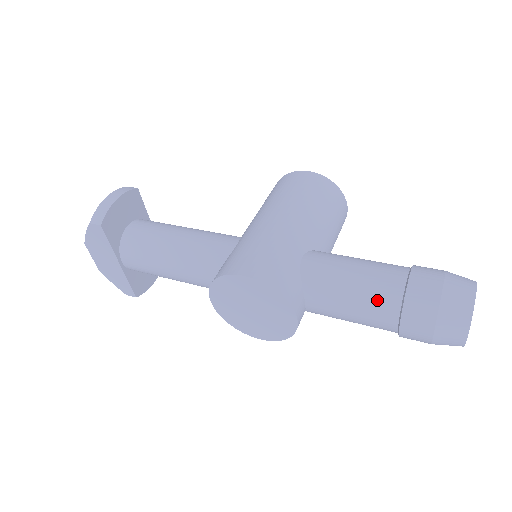
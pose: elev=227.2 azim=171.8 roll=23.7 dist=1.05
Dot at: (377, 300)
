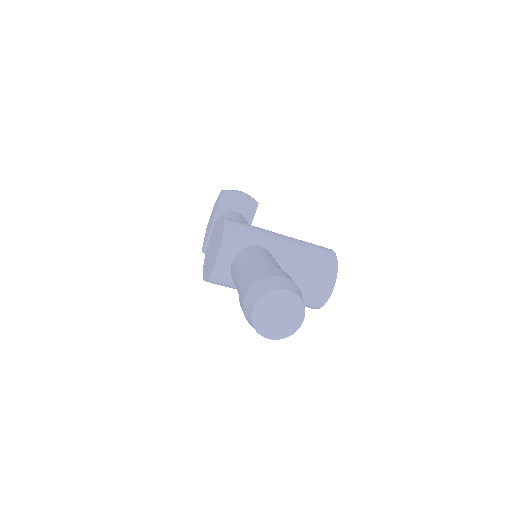
Dot at: (251, 268)
